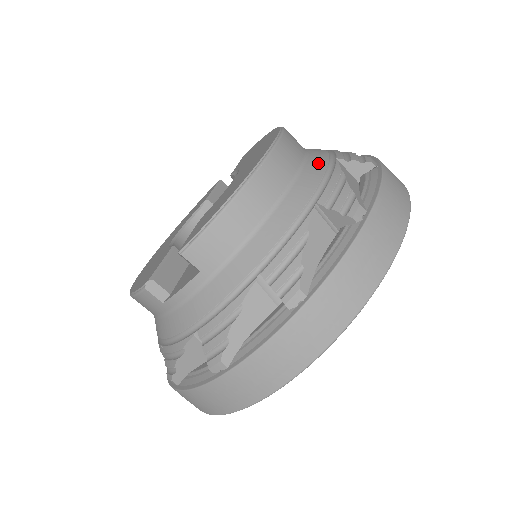
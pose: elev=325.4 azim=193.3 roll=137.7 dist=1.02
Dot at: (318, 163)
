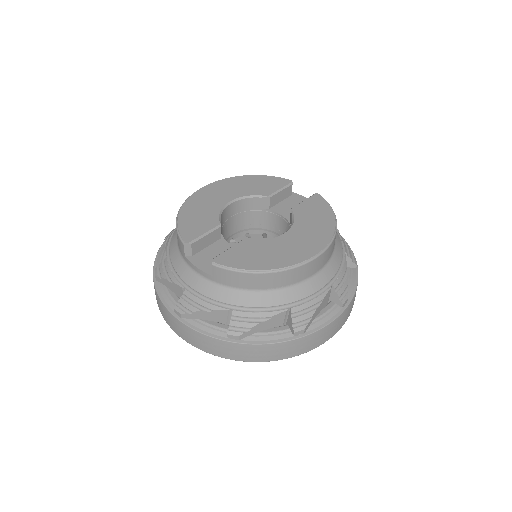
Dot at: (320, 281)
